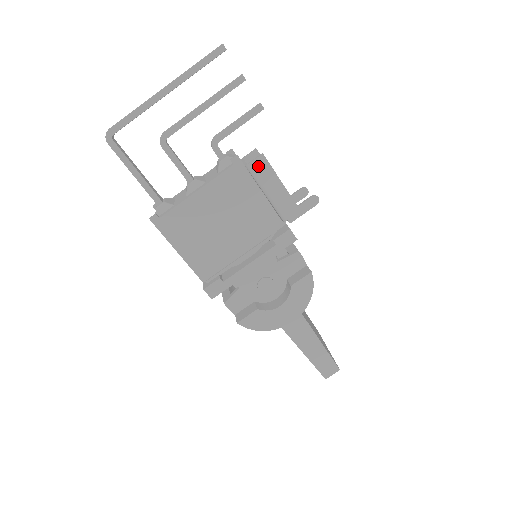
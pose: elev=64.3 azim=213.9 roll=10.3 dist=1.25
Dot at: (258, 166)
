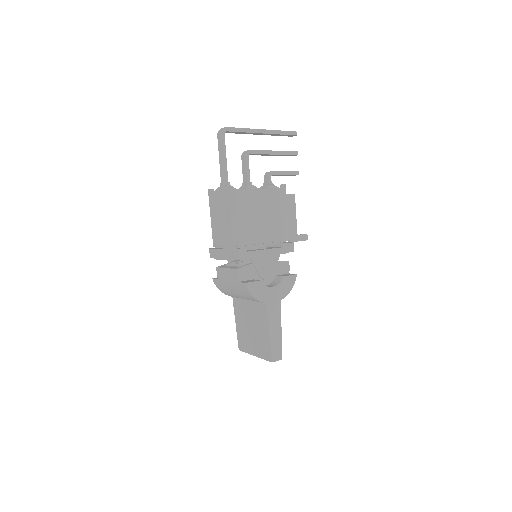
Dot at: (290, 198)
